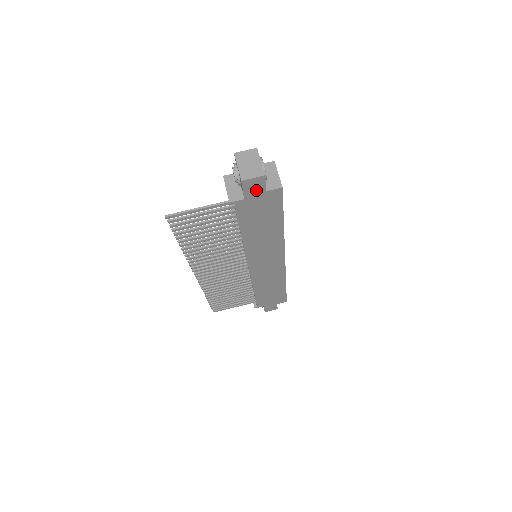
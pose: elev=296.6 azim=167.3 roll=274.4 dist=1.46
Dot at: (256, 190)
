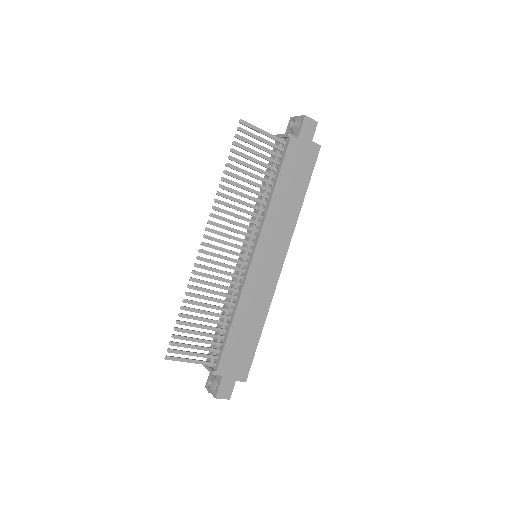
Dot at: (307, 134)
